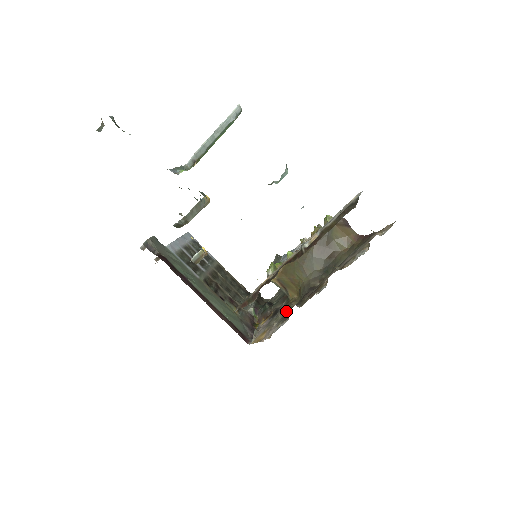
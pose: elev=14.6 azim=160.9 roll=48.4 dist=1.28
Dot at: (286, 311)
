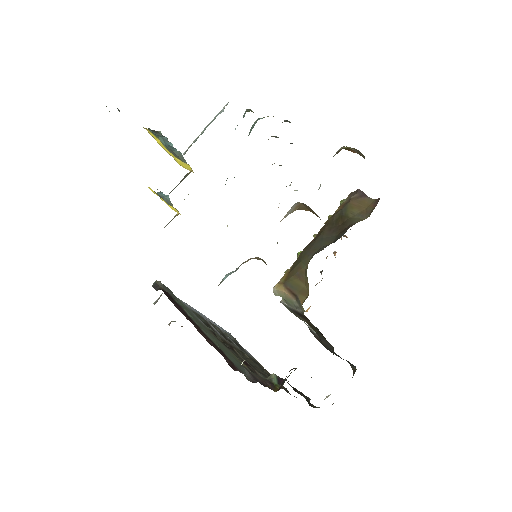
Dot at: occluded
